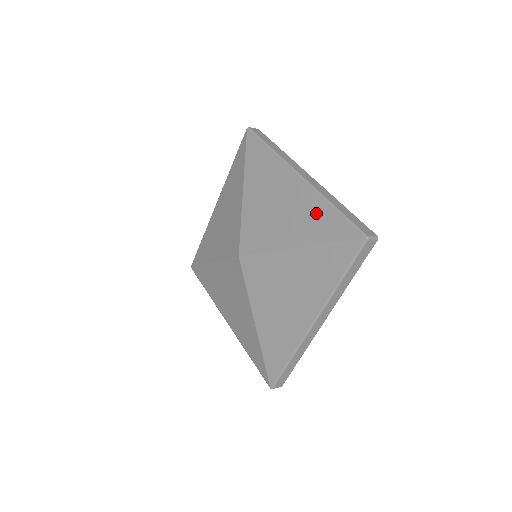
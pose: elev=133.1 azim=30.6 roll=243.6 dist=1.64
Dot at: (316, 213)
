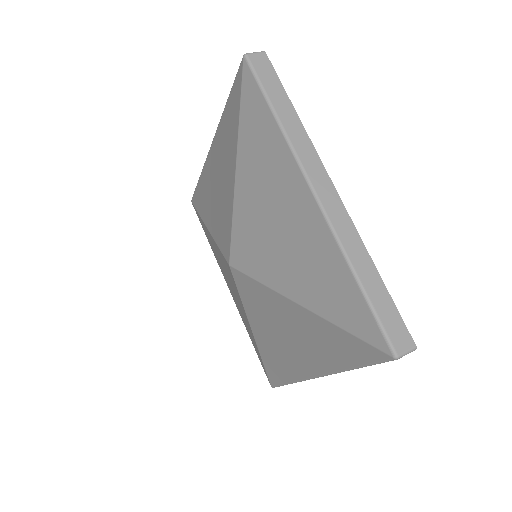
Dot at: (330, 273)
